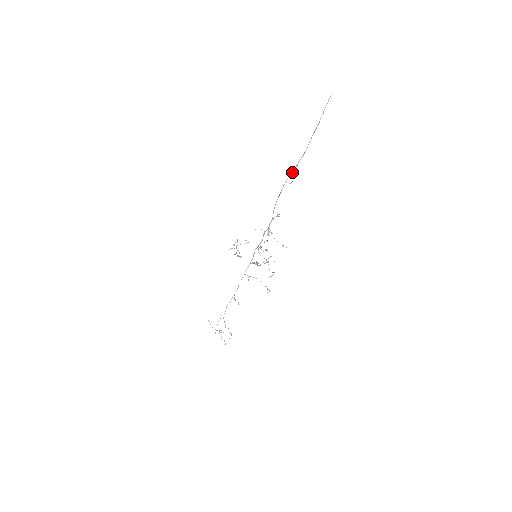
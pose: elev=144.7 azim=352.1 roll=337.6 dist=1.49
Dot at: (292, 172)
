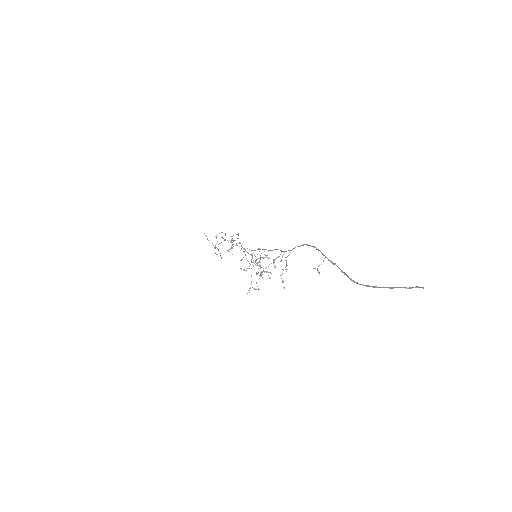
Dot at: (327, 258)
